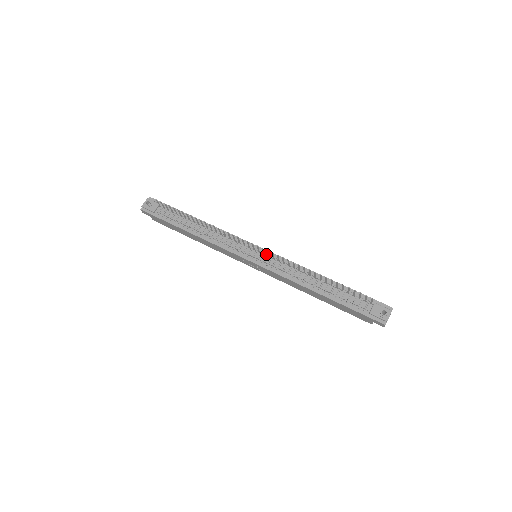
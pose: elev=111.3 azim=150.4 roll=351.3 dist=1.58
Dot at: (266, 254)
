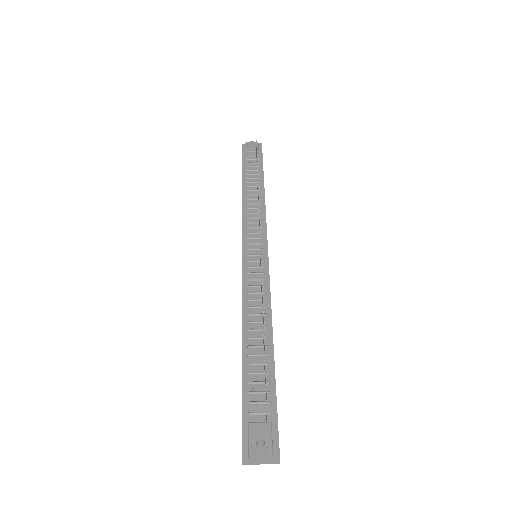
Dot at: (262, 259)
